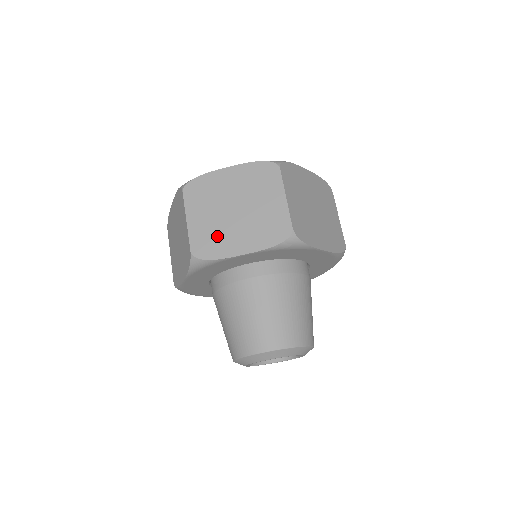
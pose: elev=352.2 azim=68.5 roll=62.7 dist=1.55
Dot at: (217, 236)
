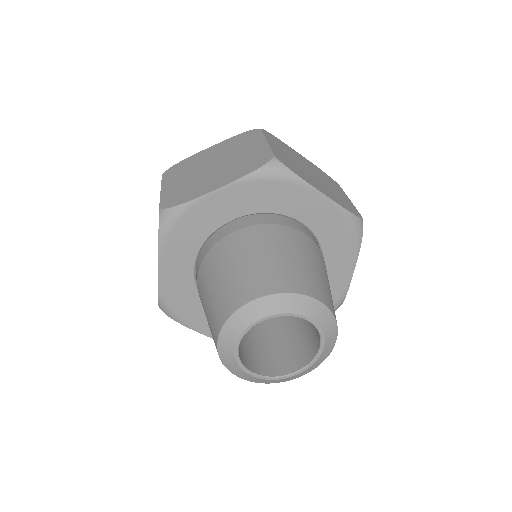
Dot at: (190, 187)
